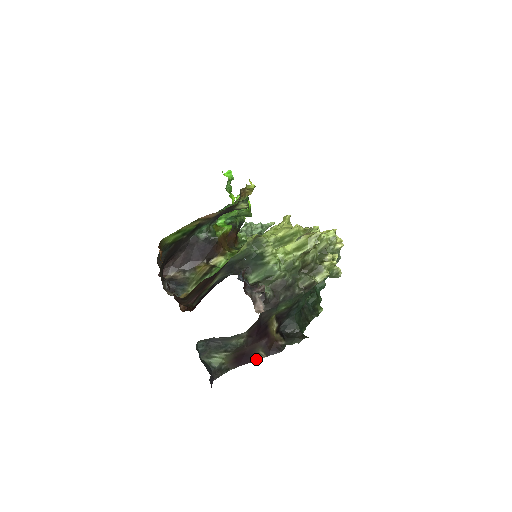
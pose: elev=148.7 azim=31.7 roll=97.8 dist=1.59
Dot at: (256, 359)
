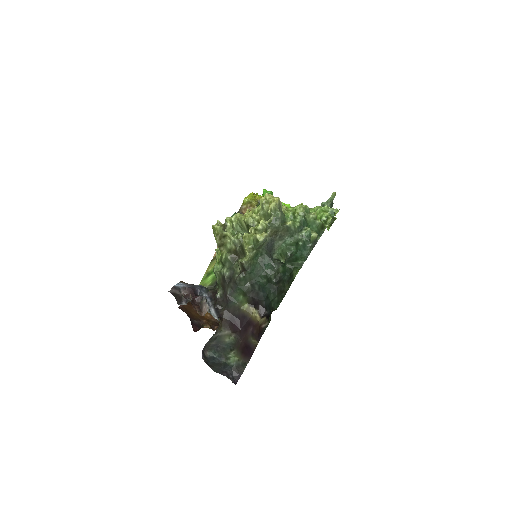
Dot at: (255, 347)
